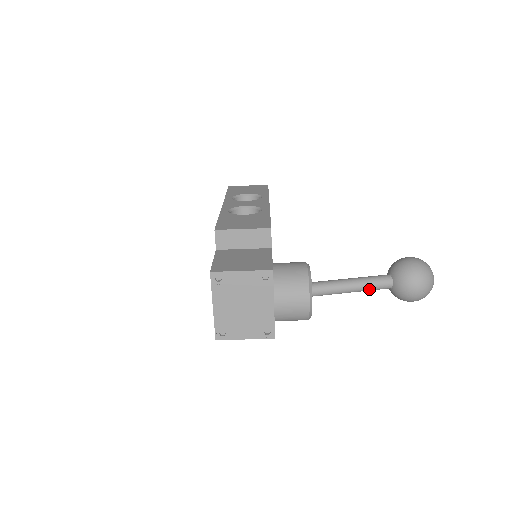
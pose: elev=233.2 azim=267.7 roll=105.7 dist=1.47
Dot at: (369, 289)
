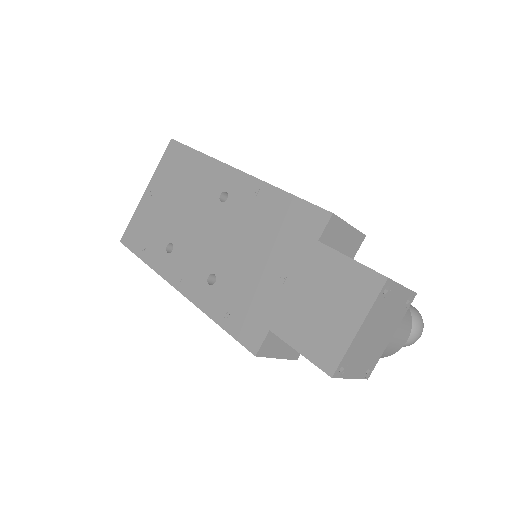
Dot at: occluded
